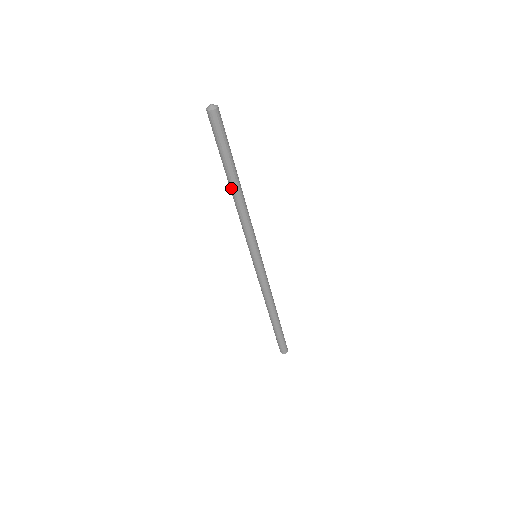
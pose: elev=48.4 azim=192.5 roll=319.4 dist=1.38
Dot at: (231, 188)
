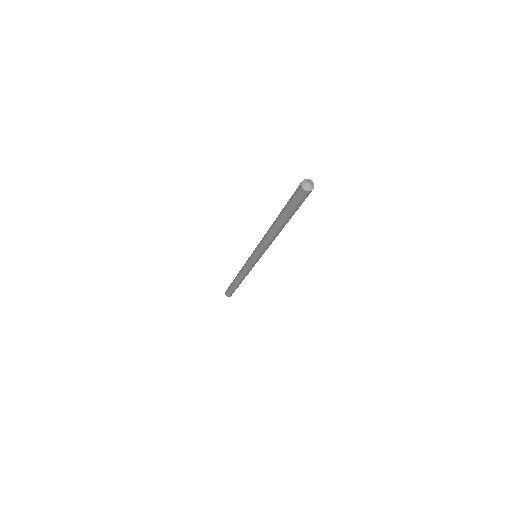
Dot at: (275, 227)
